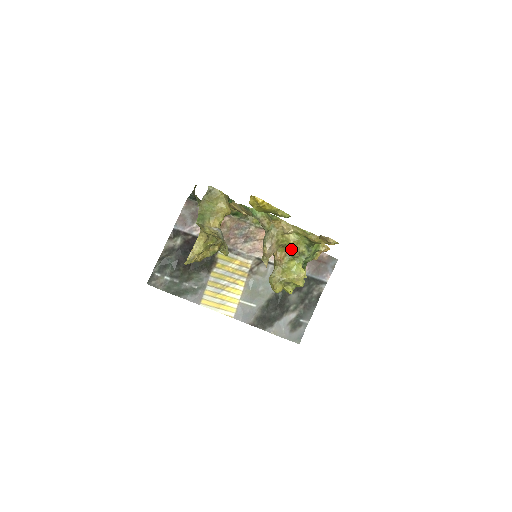
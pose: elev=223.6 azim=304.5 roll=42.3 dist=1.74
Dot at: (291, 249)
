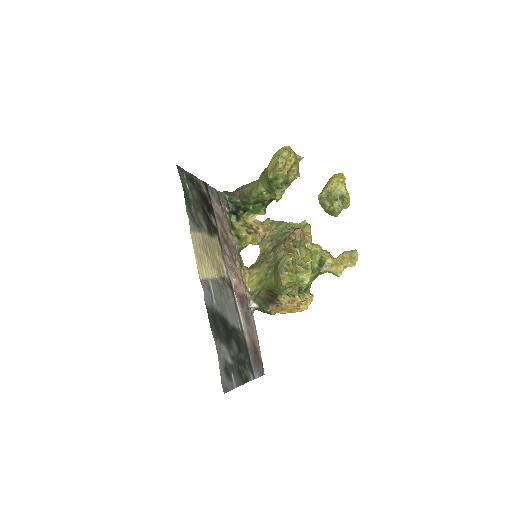
Dot at: (304, 258)
